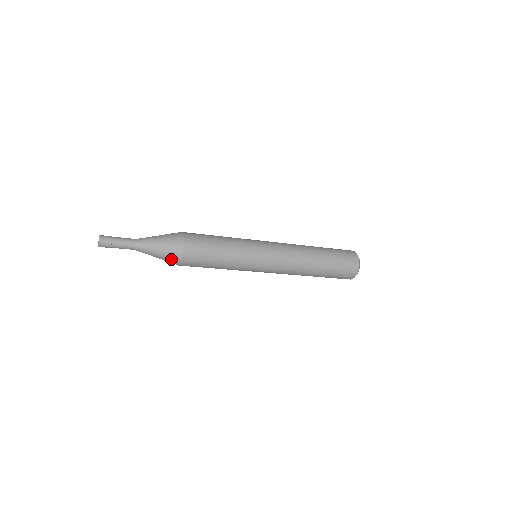
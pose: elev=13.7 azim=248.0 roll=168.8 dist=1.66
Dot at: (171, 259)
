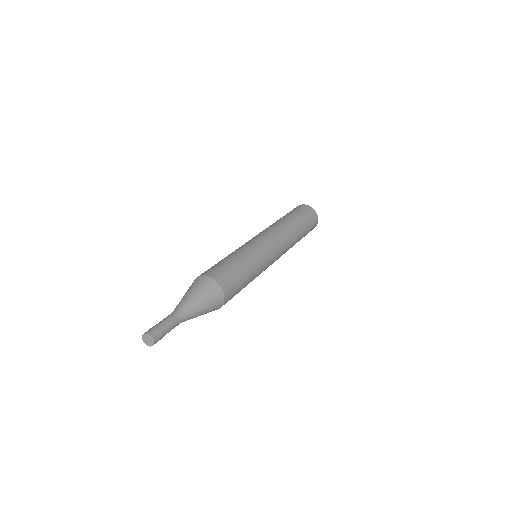
Dot at: occluded
